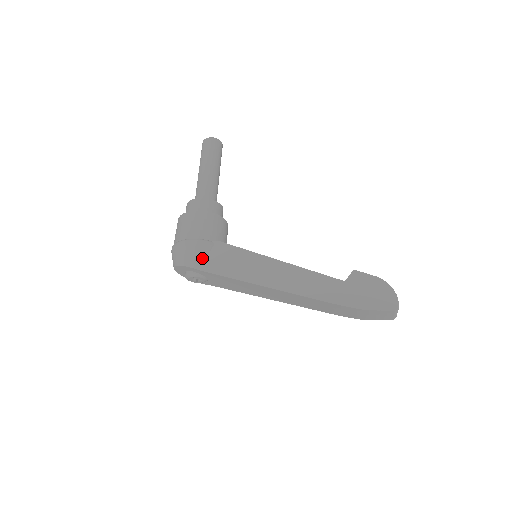
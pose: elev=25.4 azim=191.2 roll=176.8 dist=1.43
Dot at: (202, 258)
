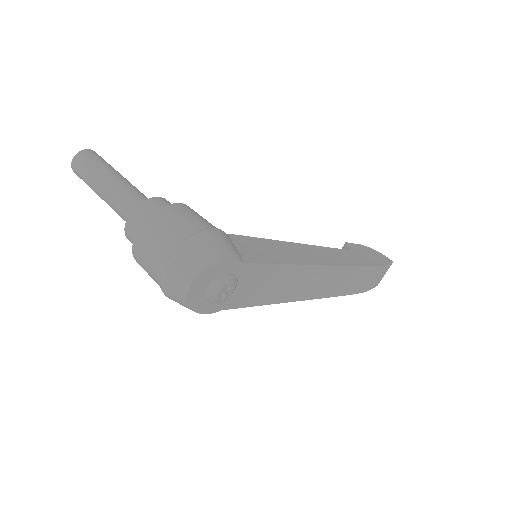
Dot at: (236, 249)
